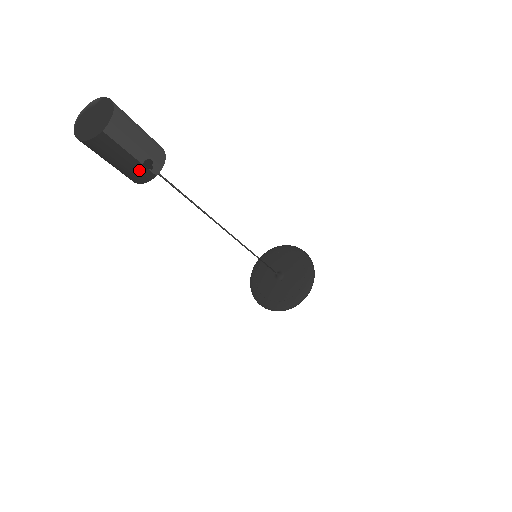
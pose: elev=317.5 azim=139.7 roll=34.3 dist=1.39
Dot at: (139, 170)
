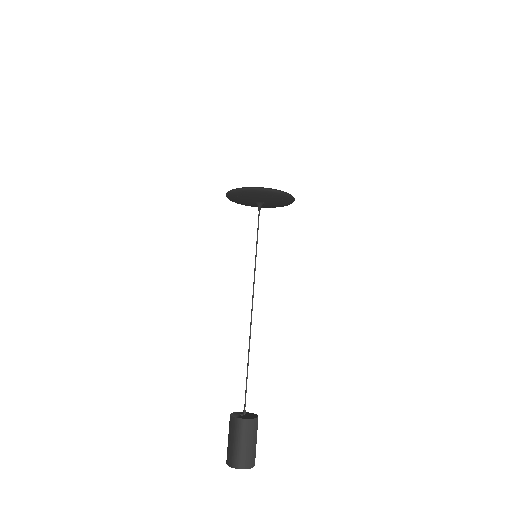
Dot at: occluded
